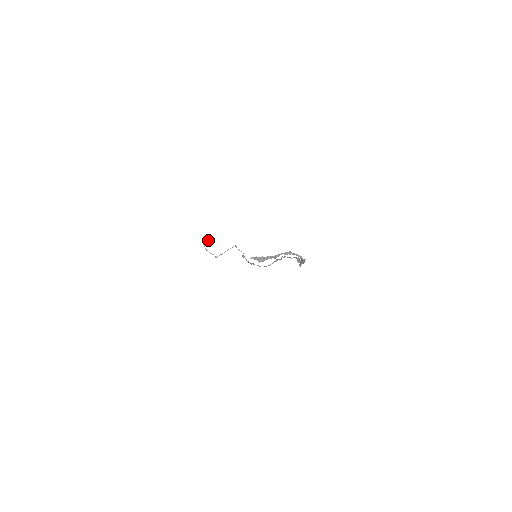
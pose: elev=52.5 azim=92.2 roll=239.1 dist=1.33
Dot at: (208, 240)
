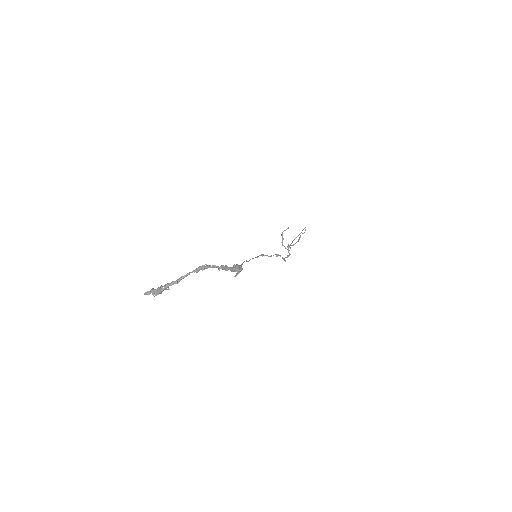
Dot at: (288, 227)
